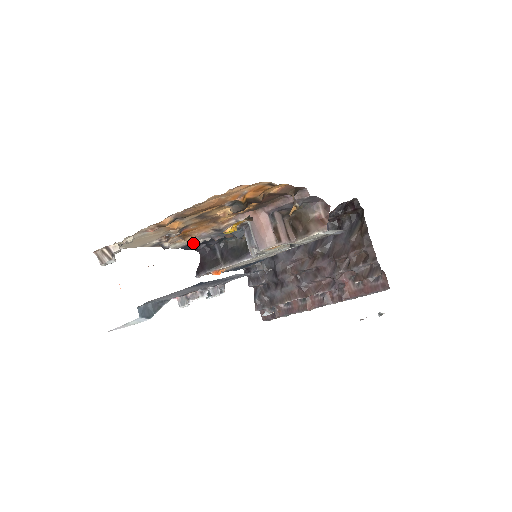
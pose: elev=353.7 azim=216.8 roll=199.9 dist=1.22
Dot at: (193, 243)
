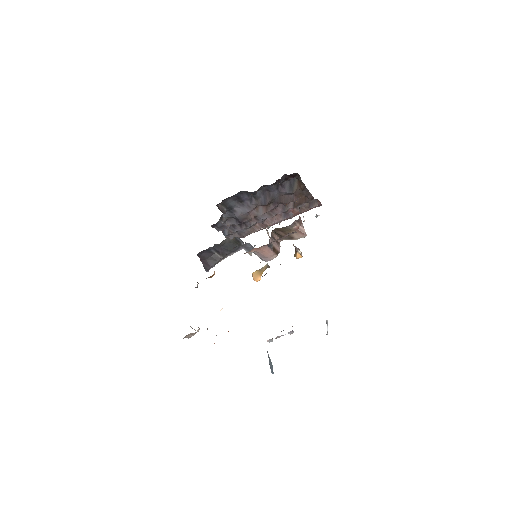
Dot at: occluded
